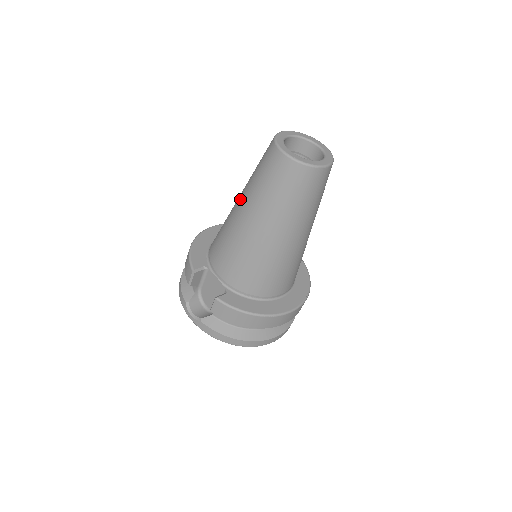
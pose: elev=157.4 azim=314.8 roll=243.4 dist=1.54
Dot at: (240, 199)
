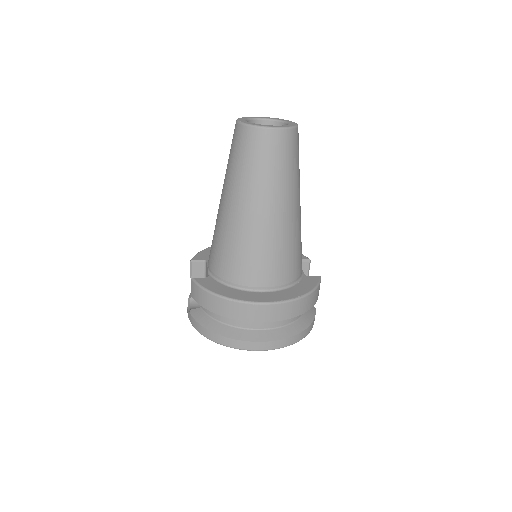
Dot at: occluded
